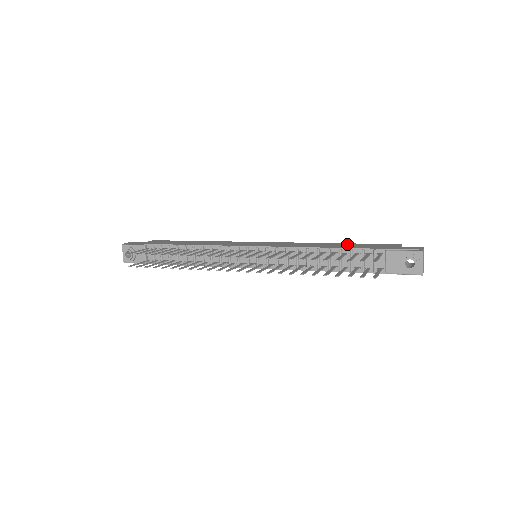
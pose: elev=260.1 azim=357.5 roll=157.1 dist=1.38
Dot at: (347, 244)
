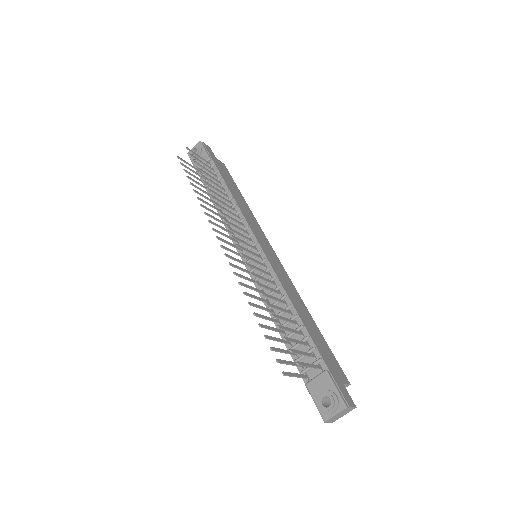
Dot at: (317, 331)
